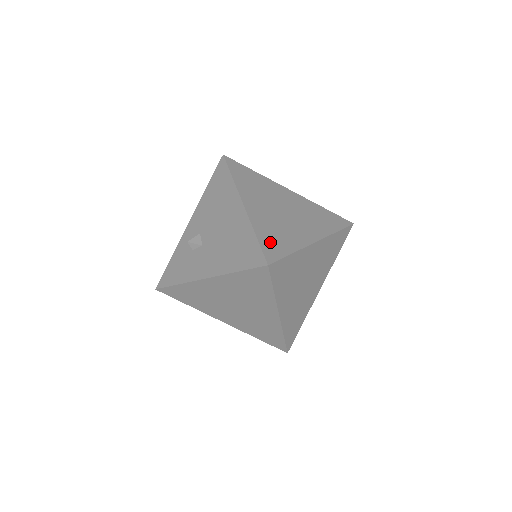
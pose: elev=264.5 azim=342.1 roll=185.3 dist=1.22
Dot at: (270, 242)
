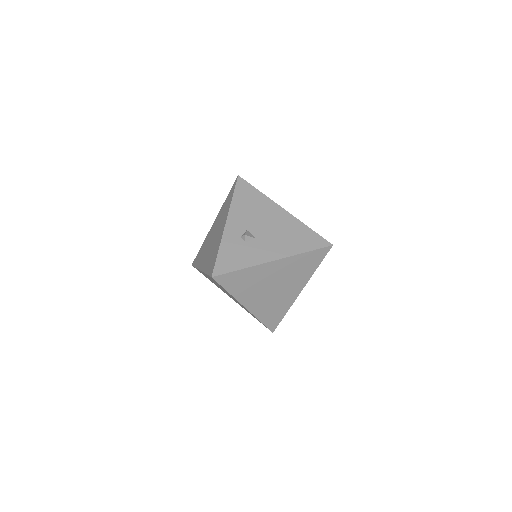
Dot at: occluded
